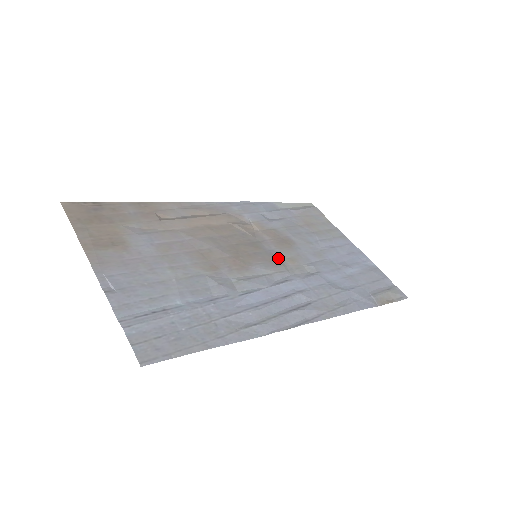
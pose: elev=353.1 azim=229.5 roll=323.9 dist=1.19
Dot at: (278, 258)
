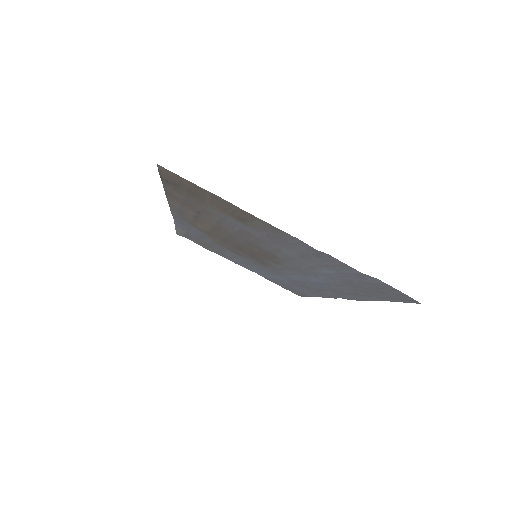
Dot at: (257, 261)
